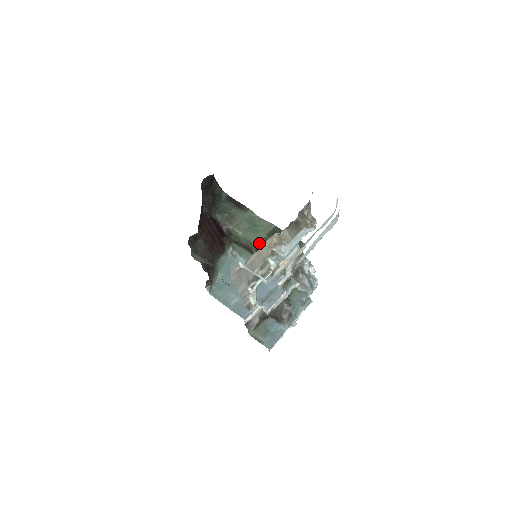
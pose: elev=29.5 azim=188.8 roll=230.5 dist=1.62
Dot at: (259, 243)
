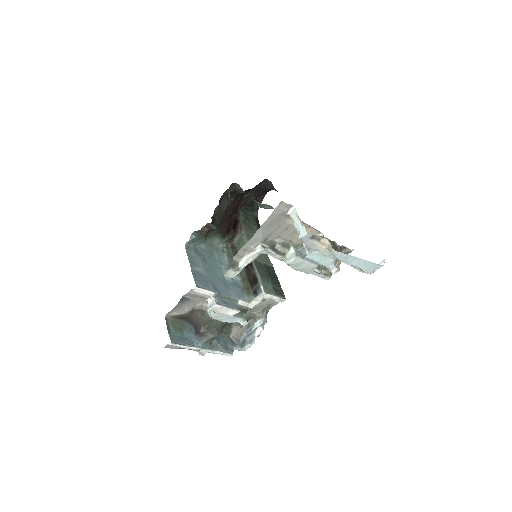
Dot at: (255, 260)
